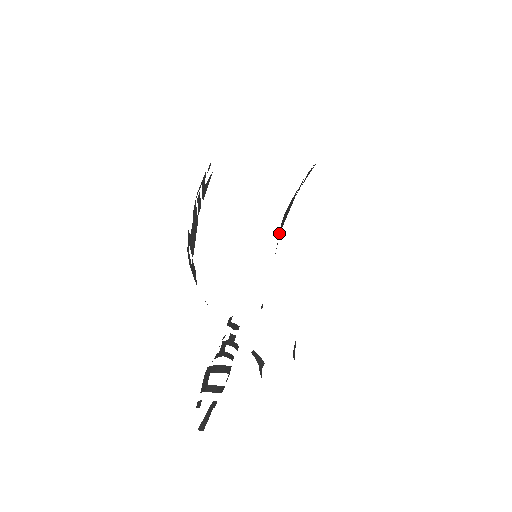
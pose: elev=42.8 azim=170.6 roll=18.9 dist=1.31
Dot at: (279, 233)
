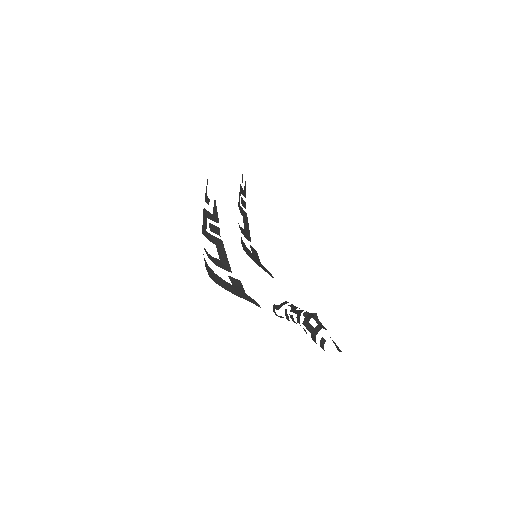
Dot at: occluded
